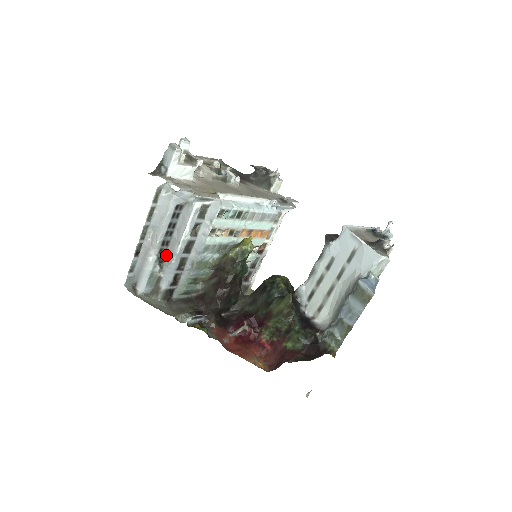
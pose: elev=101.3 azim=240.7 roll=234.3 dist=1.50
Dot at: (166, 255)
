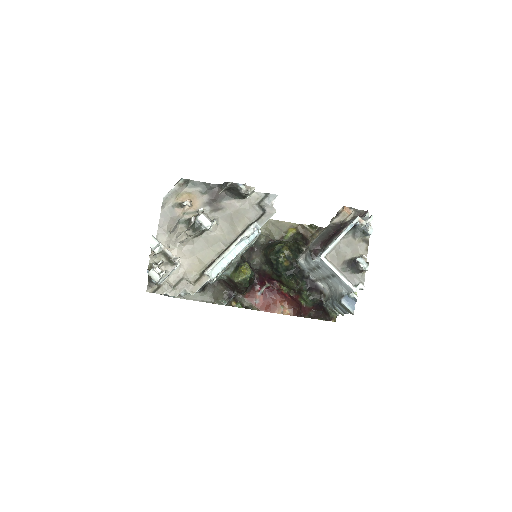
Dot at: occluded
